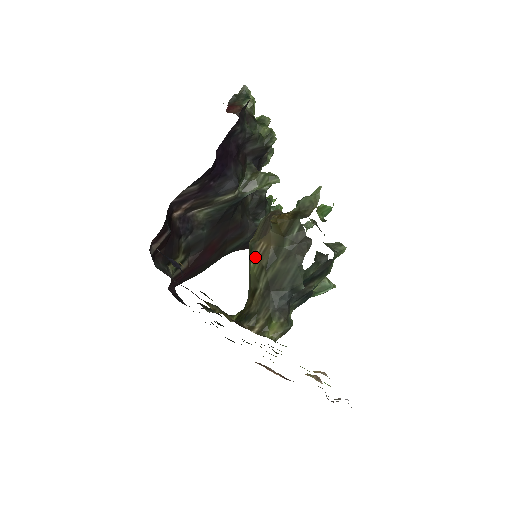
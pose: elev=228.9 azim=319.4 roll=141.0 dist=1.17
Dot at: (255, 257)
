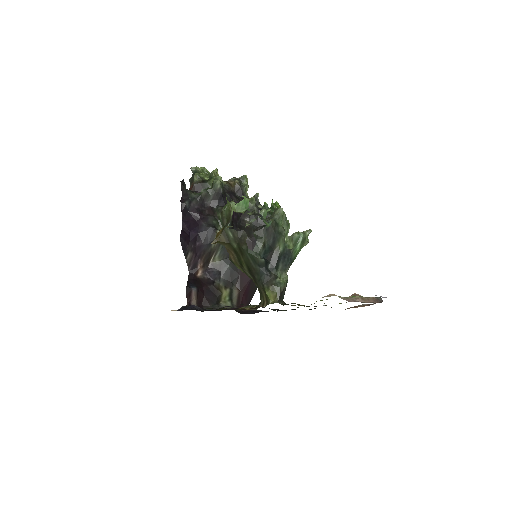
Dot at: (235, 264)
